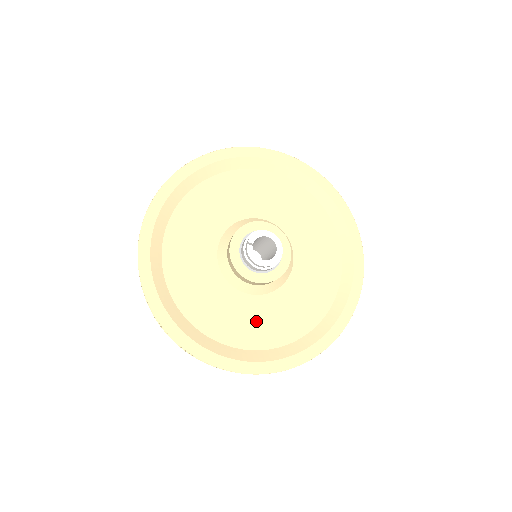
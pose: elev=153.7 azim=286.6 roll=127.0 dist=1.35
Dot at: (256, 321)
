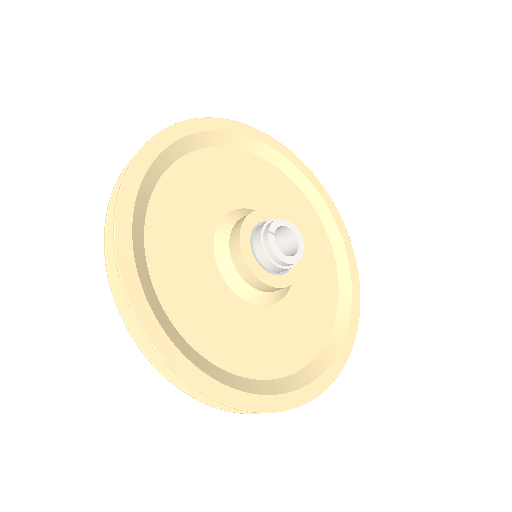
Dot at: (263, 340)
